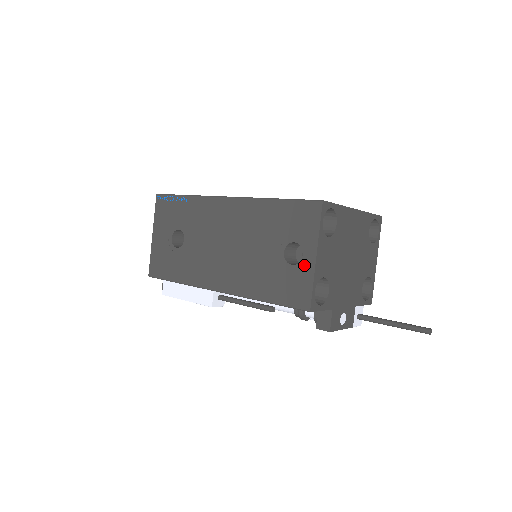
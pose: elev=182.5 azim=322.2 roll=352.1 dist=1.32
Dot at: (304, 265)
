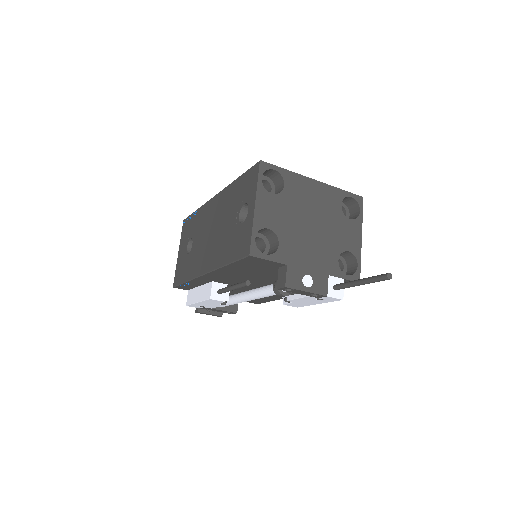
Dot at: (248, 218)
